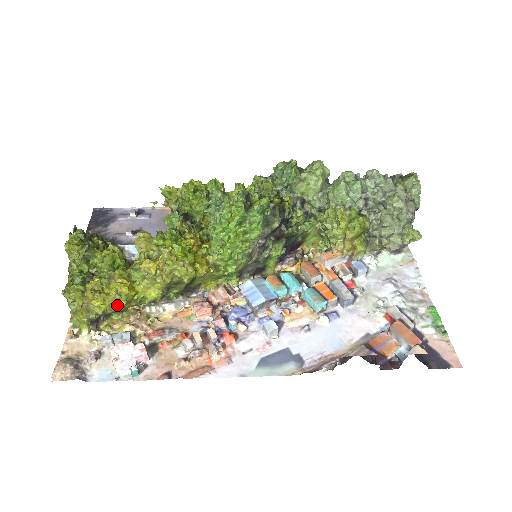
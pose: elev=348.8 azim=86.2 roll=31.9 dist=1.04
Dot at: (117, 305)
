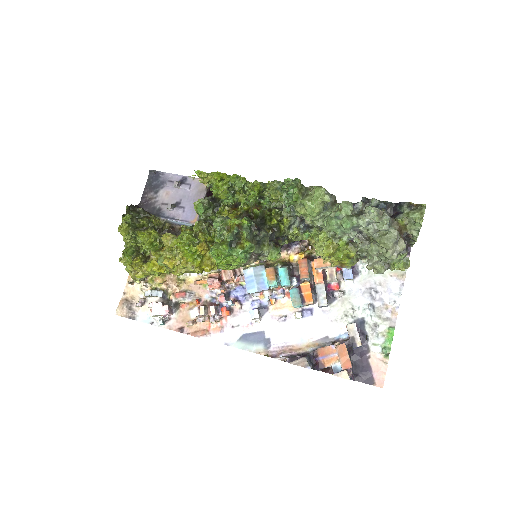
Dot at: (154, 274)
